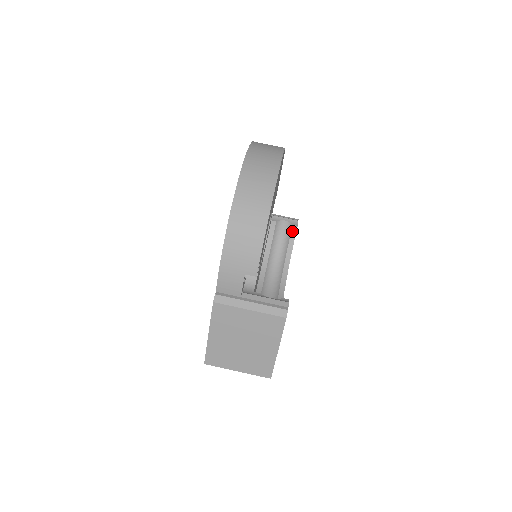
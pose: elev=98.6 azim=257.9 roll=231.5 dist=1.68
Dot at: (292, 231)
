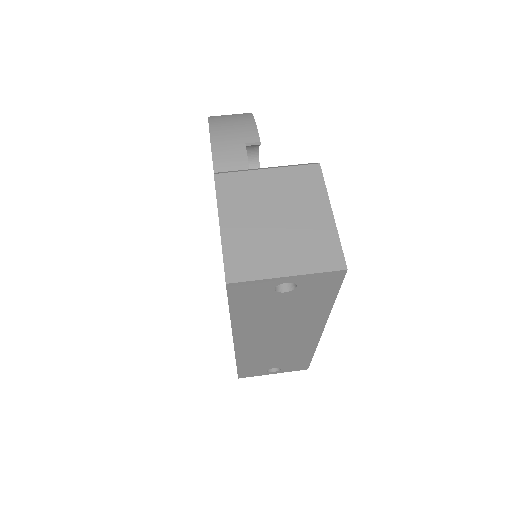
Dot at: occluded
